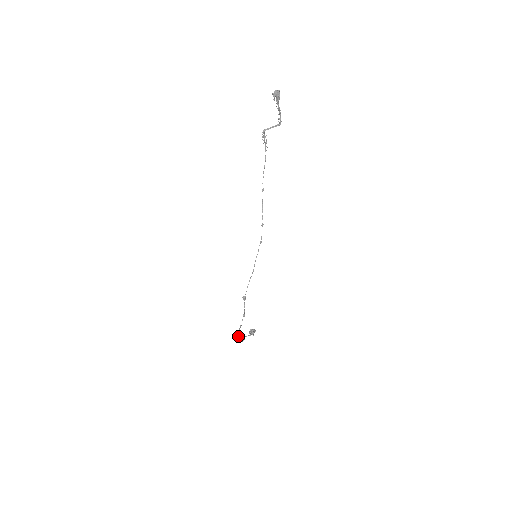
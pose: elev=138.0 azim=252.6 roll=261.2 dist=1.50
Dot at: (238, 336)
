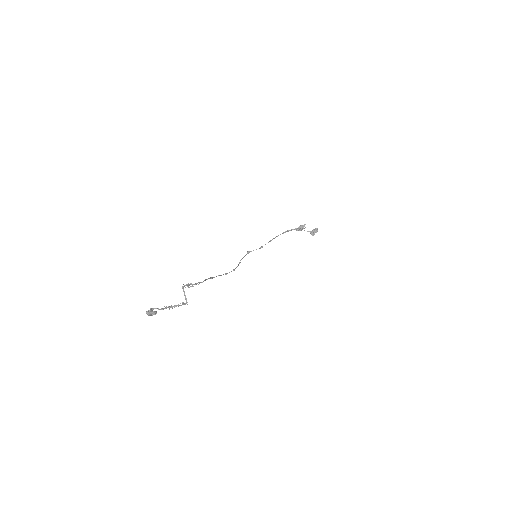
Dot at: (285, 232)
